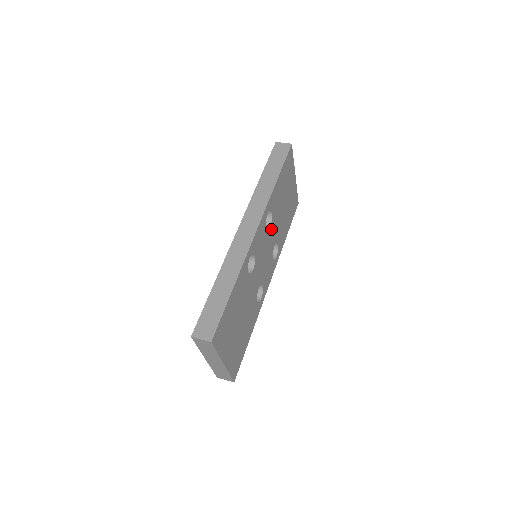
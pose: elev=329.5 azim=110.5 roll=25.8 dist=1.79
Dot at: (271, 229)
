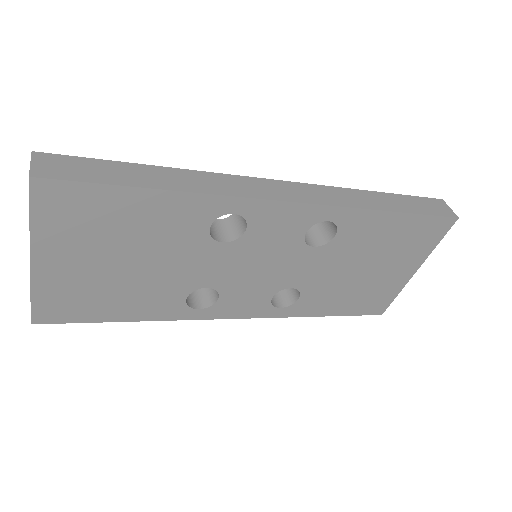
Dot at: (311, 255)
